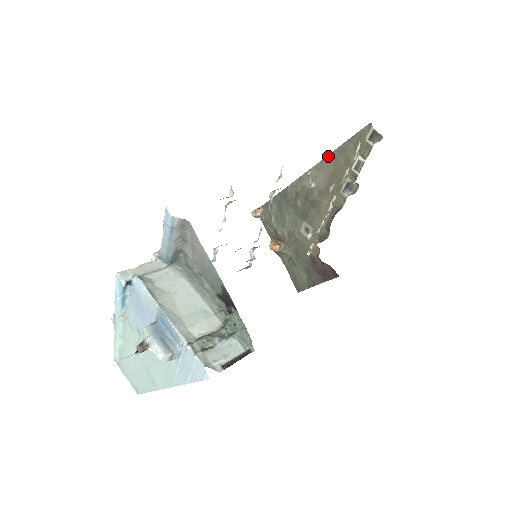
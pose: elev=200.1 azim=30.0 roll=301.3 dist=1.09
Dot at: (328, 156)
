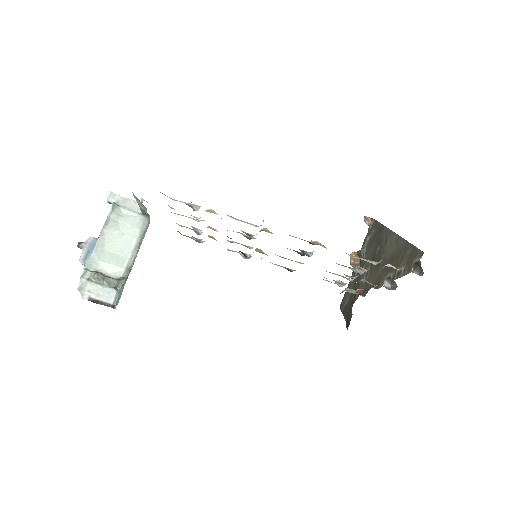
Dot at: (403, 239)
